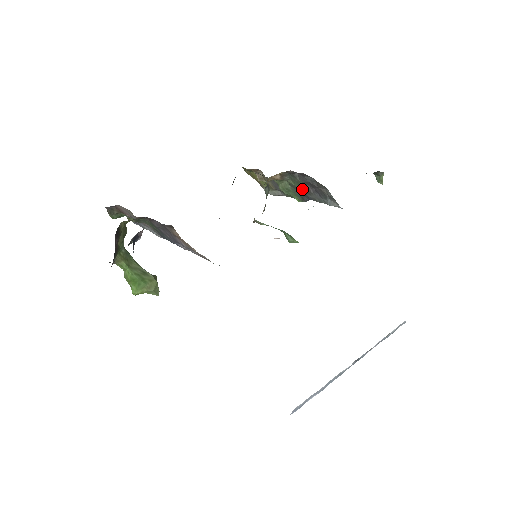
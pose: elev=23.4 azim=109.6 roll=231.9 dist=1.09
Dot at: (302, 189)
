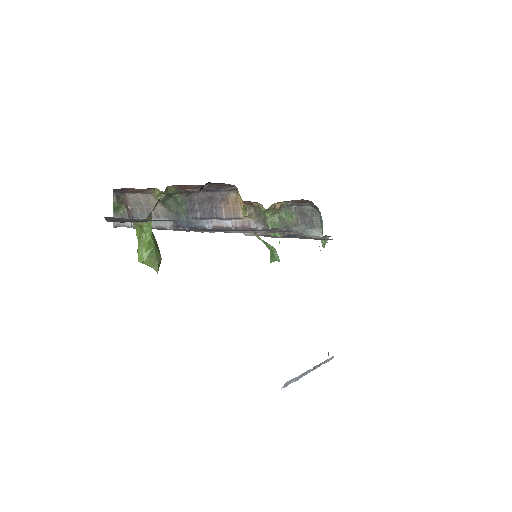
Dot at: (291, 221)
